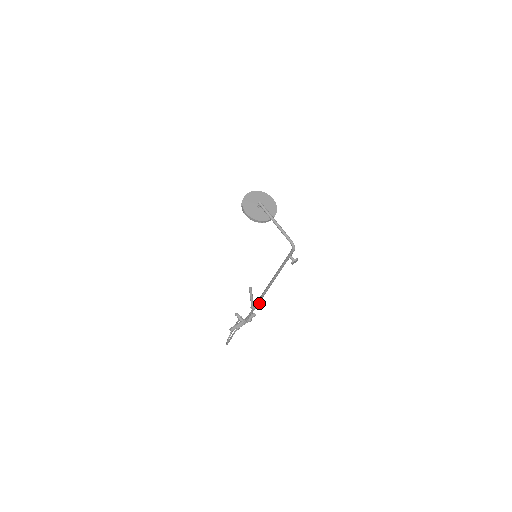
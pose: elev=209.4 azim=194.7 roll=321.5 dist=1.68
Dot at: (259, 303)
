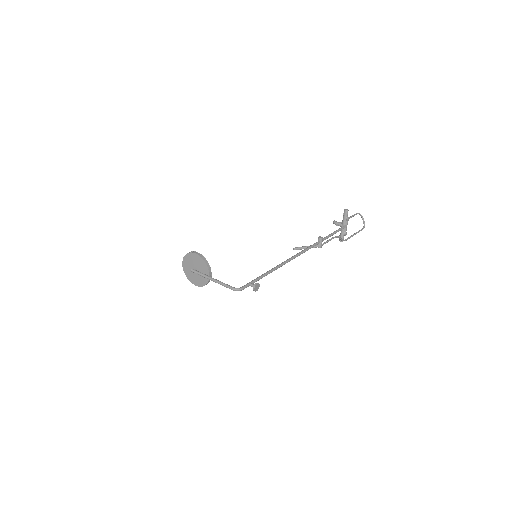
Dot at: (319, 239)
